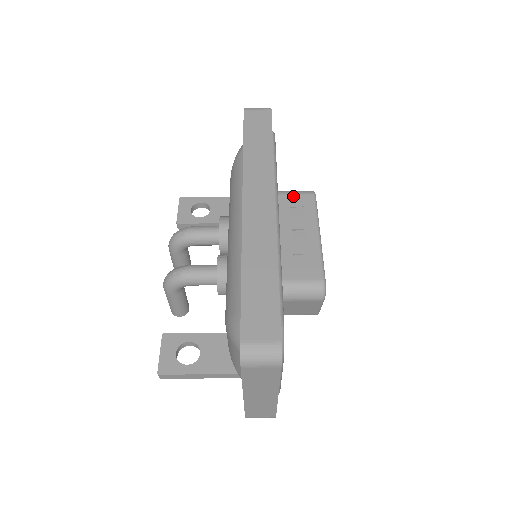
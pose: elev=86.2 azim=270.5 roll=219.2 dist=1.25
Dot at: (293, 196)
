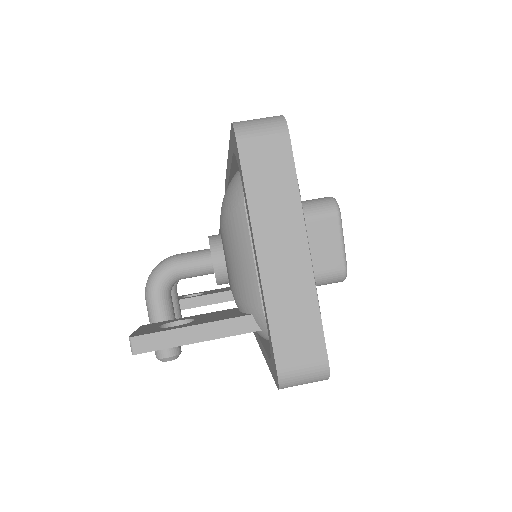
Dot at: occluded
